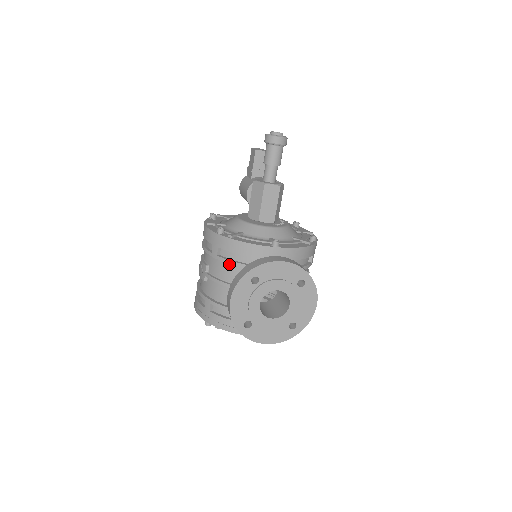
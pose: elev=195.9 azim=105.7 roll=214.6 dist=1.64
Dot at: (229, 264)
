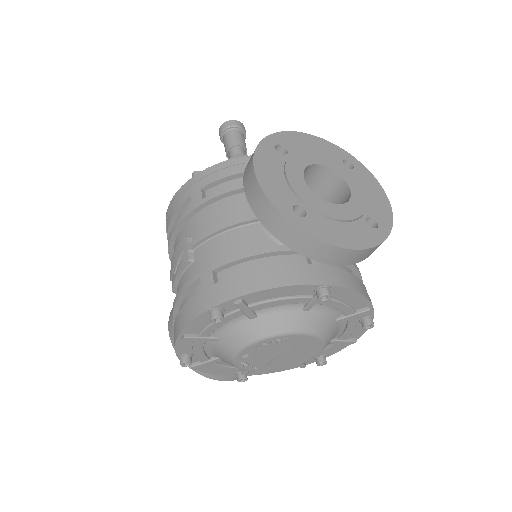
Dot at: (226, 199)
